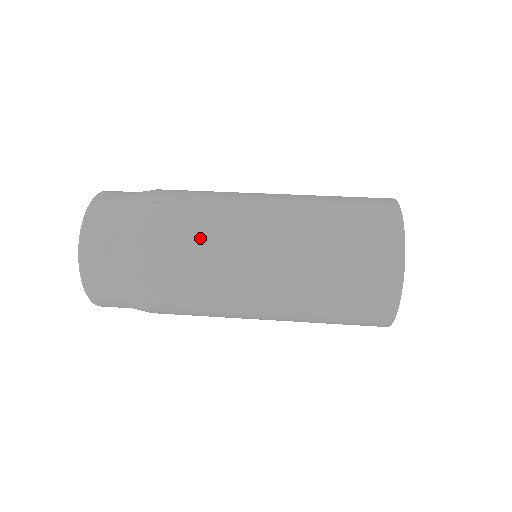
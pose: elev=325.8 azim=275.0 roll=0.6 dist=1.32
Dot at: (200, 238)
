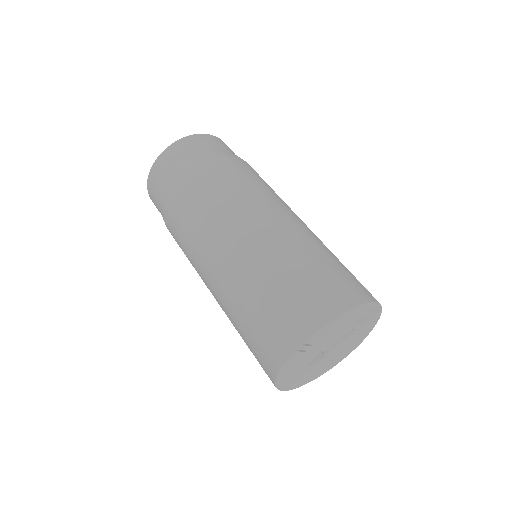
Dot at: (185, 249)
